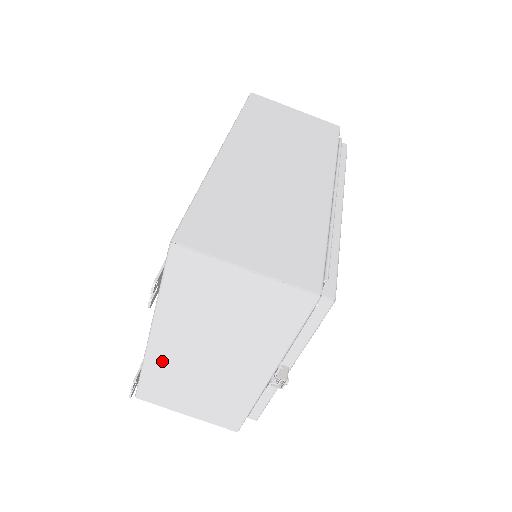
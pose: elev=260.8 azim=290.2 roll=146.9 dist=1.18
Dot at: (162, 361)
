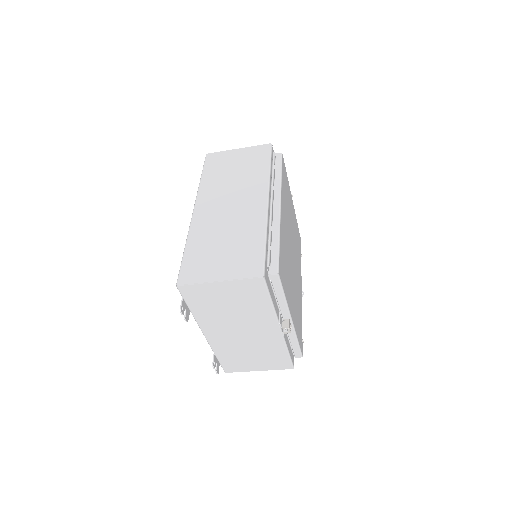
Dot at: (221, 346)
